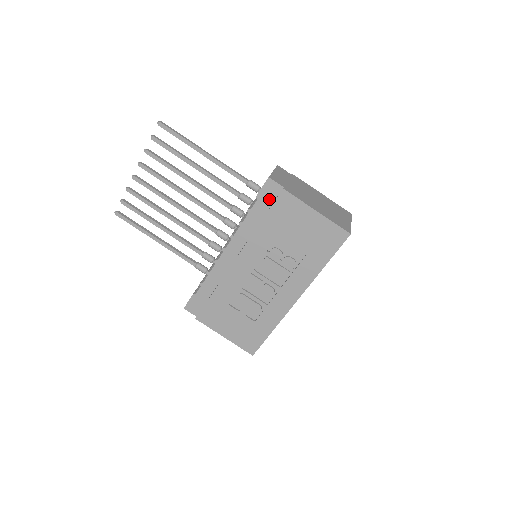
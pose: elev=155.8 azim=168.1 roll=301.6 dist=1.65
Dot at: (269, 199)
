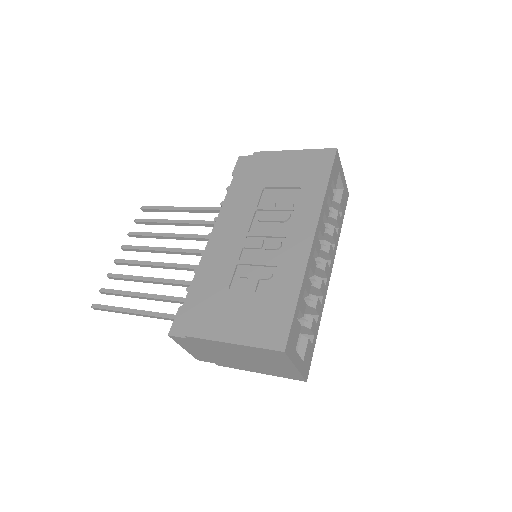
Dot at: (245, 170)
